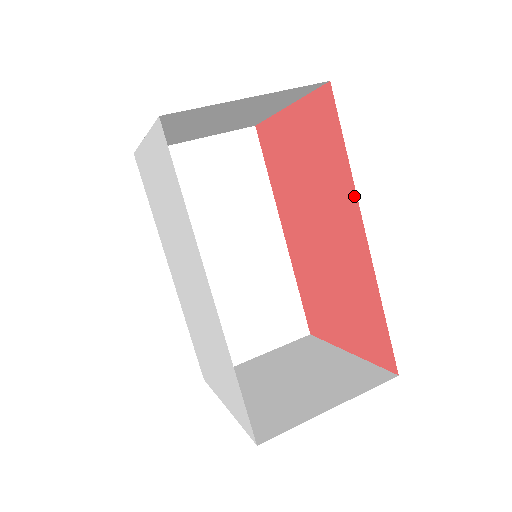
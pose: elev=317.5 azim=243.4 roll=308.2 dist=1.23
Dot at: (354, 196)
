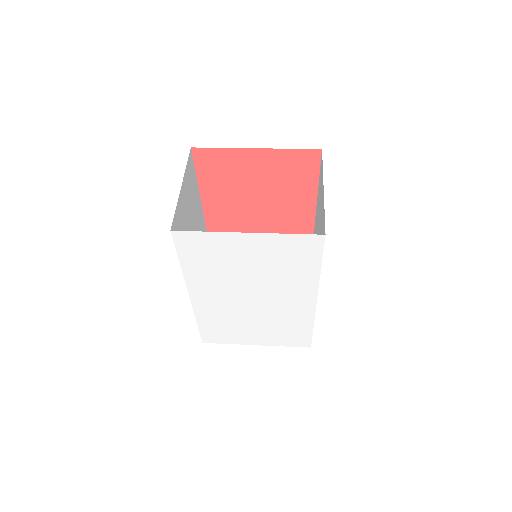
Dot at: (314, 203)
